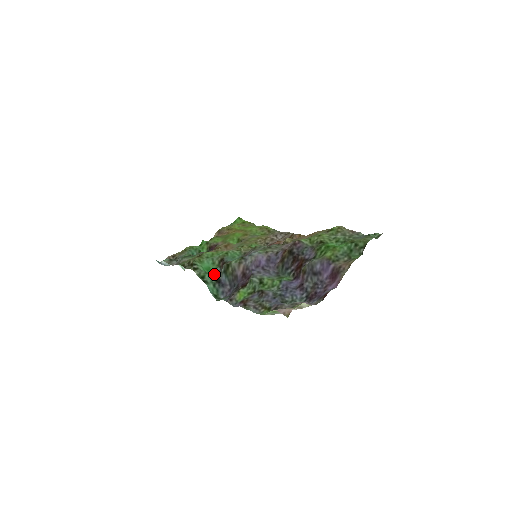
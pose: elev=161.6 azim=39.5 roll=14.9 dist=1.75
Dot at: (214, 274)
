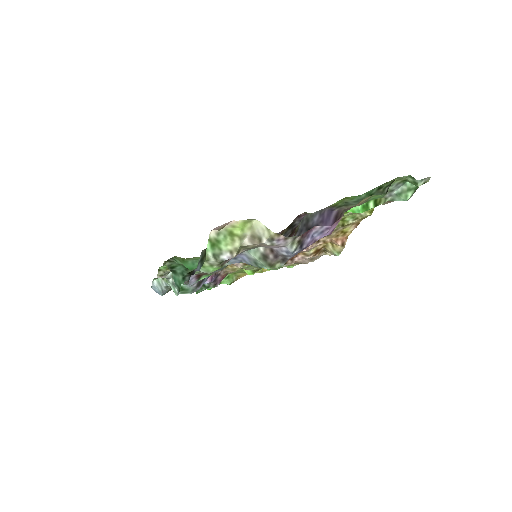
Dot at: occluded
